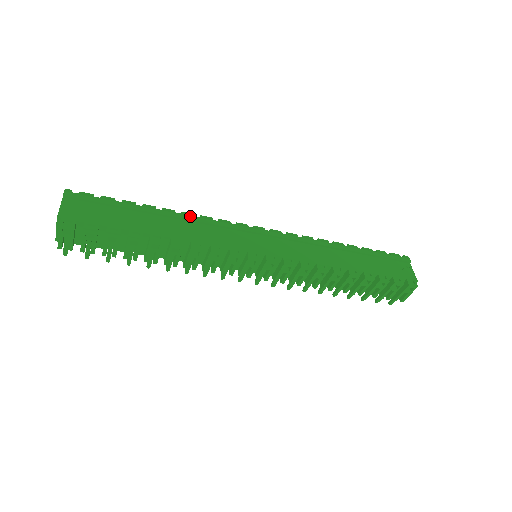
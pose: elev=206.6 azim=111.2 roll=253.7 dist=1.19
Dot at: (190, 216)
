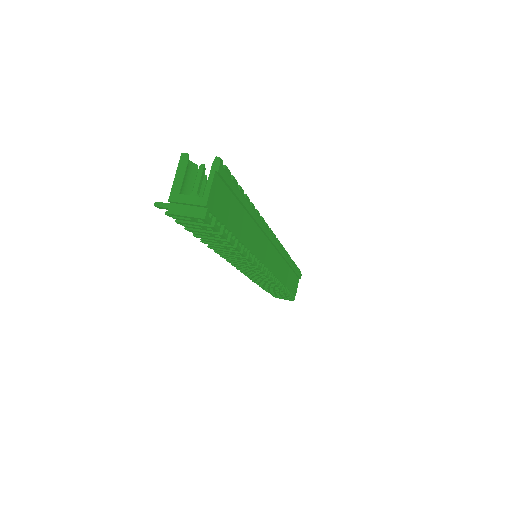
Dot at: (259, 219)
